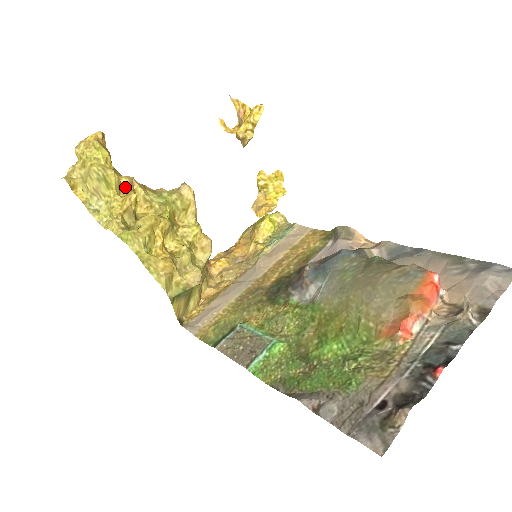
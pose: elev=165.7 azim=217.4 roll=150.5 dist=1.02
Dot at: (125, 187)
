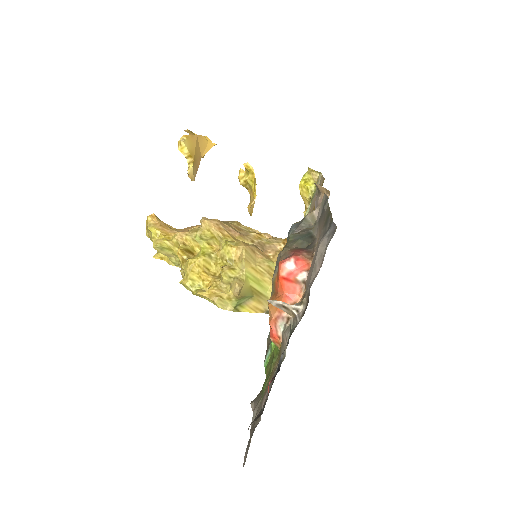
Dot at: (178, 243)
